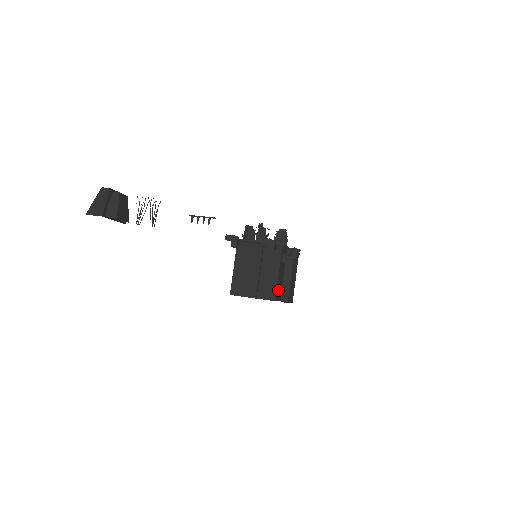
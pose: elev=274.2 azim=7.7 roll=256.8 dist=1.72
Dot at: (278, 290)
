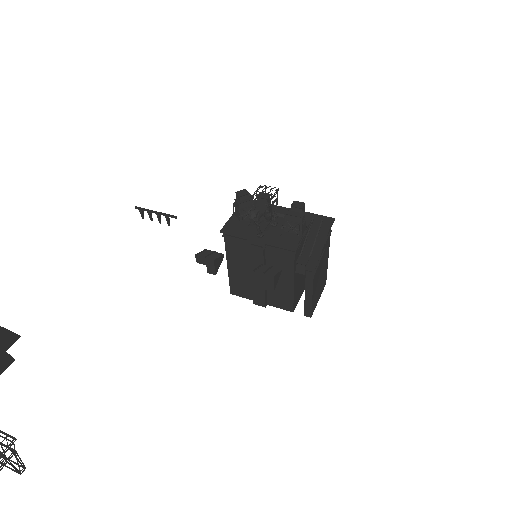
Dot at: (298, 290)
